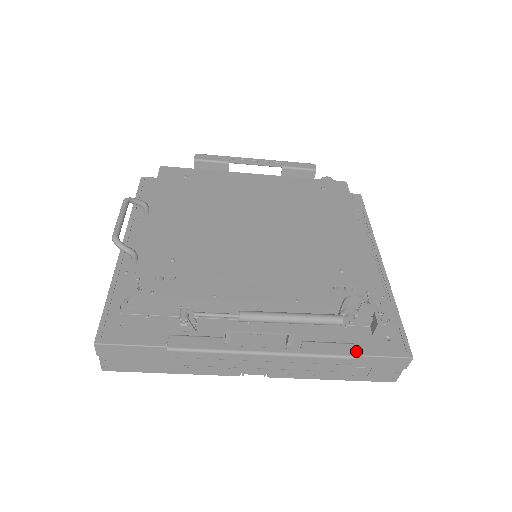
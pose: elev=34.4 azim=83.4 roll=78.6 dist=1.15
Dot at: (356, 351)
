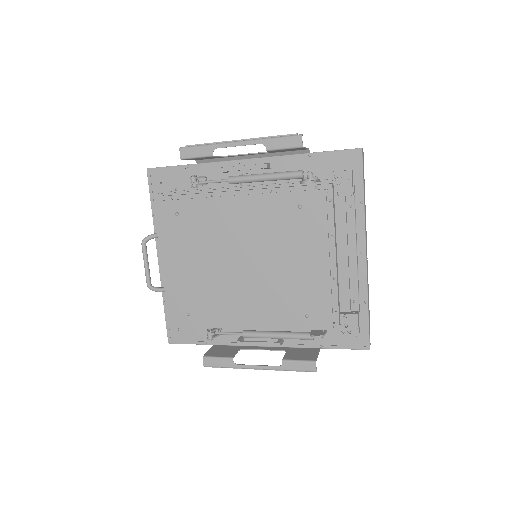
Dot at: (327, 346)
